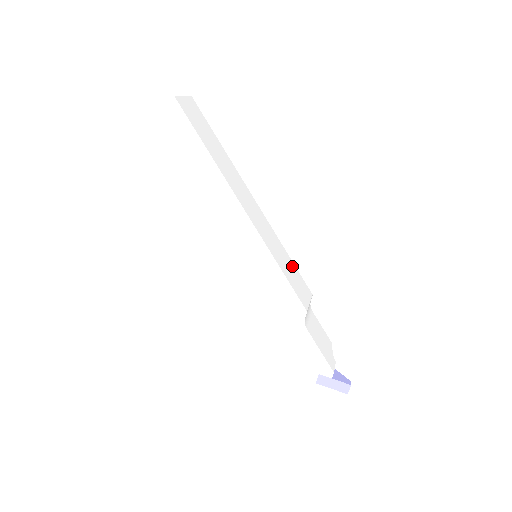
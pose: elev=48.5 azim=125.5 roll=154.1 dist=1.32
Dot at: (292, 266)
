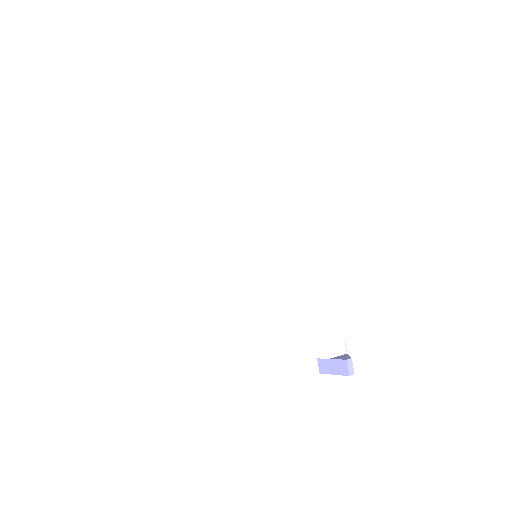
Dot at: (288, 253)
